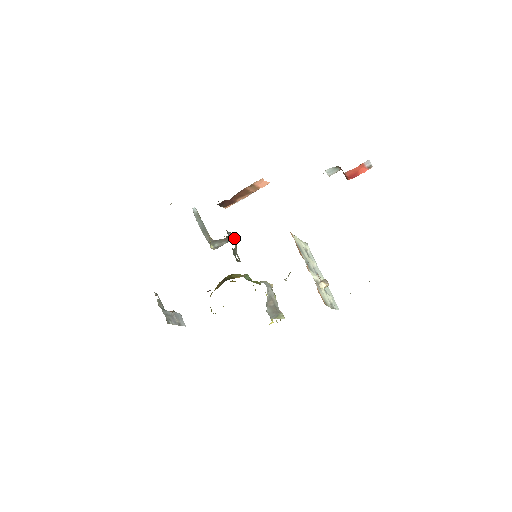
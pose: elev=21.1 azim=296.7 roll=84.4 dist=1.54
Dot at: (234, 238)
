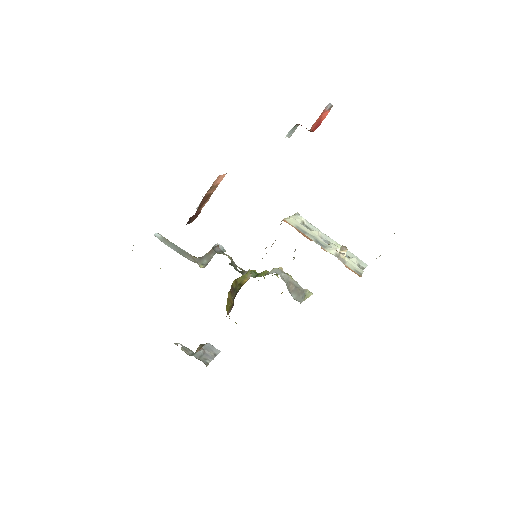
Dot at: (220, 246)
